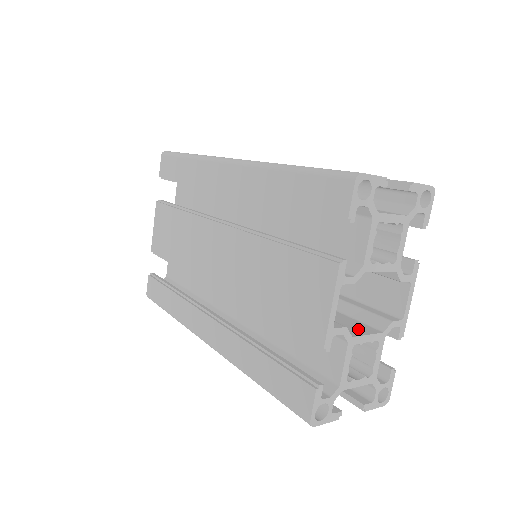
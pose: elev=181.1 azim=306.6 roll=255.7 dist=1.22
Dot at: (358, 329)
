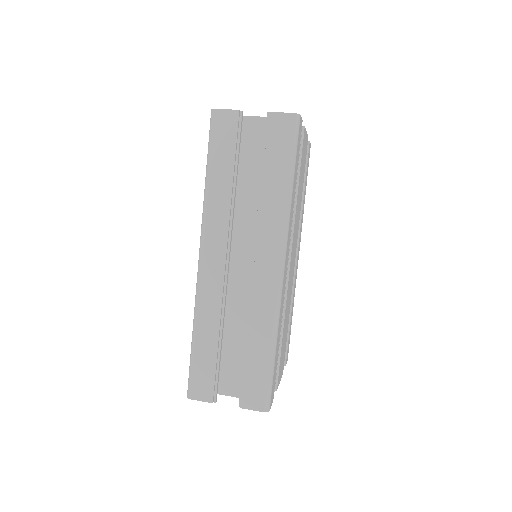
Dot at: occluded
